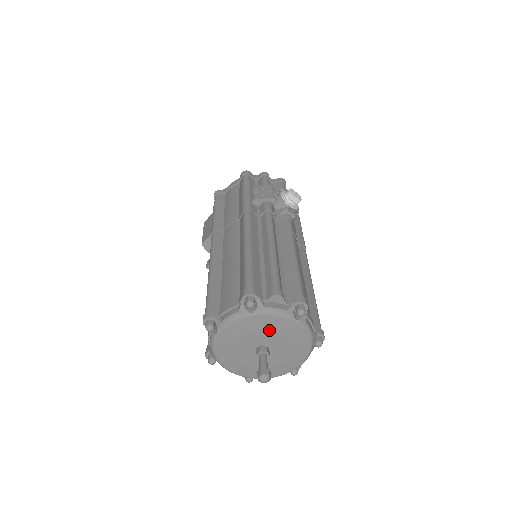
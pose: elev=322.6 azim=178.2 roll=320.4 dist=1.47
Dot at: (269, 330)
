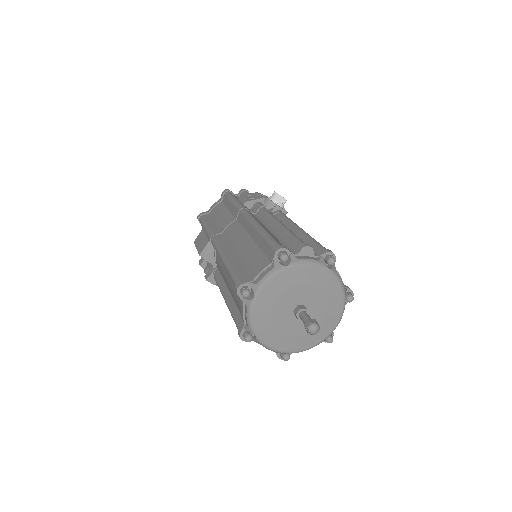
Dot at: (305, 284)
